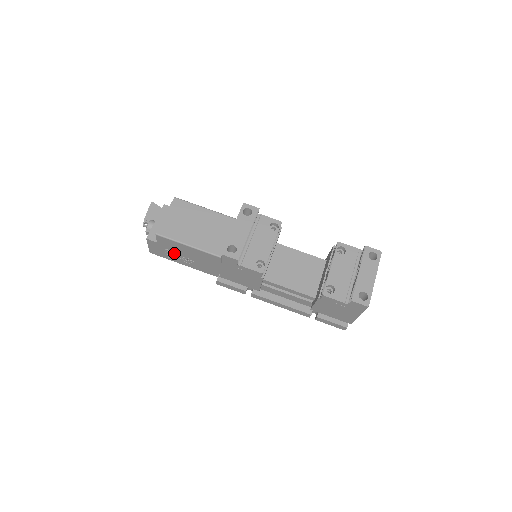
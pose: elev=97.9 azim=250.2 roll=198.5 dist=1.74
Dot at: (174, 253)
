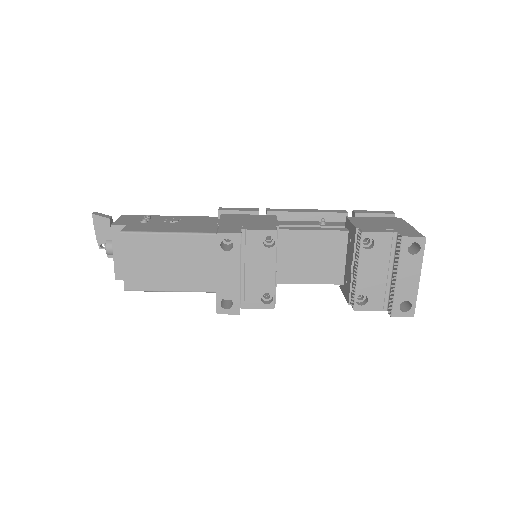
Dot at: occluded
